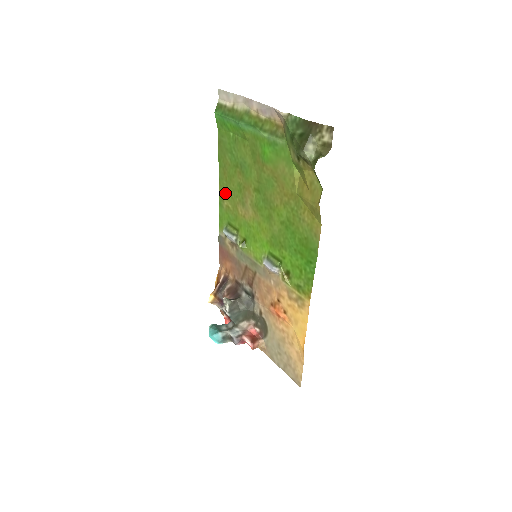
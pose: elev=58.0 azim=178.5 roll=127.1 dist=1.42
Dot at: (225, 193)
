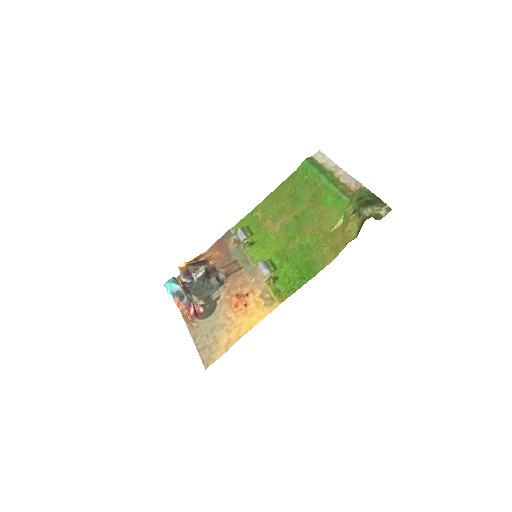
Dot at: (264, 207)
